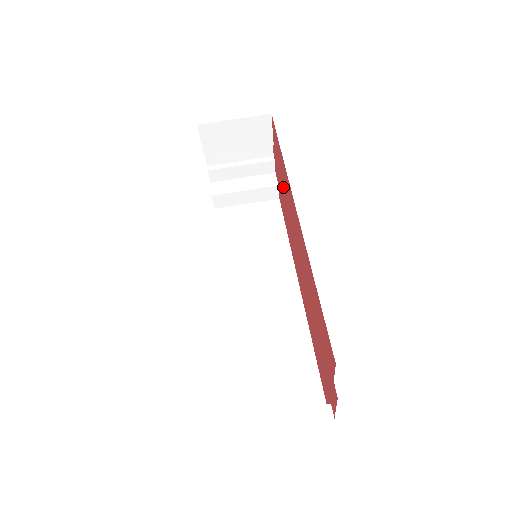
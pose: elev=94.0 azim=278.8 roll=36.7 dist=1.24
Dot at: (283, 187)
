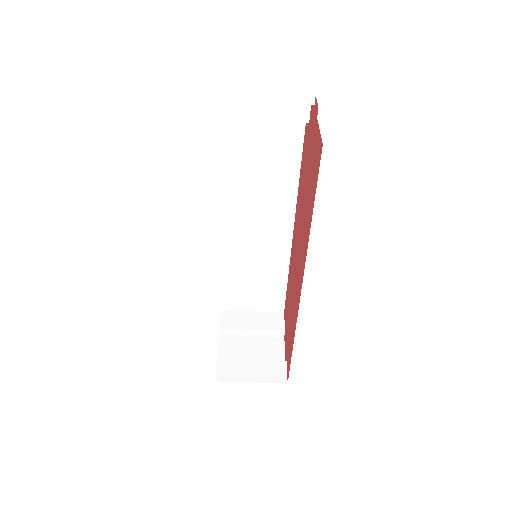
Dot at: (306, 191)
